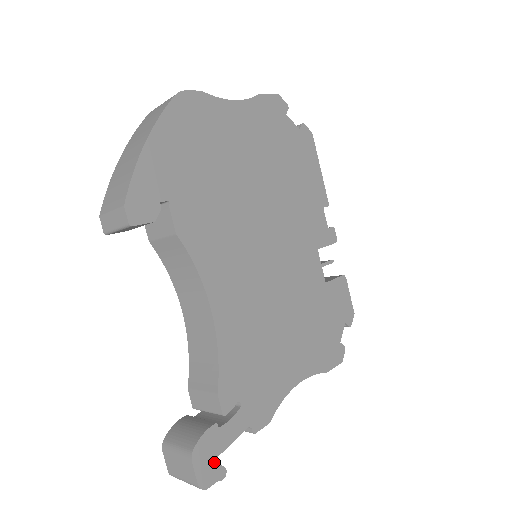
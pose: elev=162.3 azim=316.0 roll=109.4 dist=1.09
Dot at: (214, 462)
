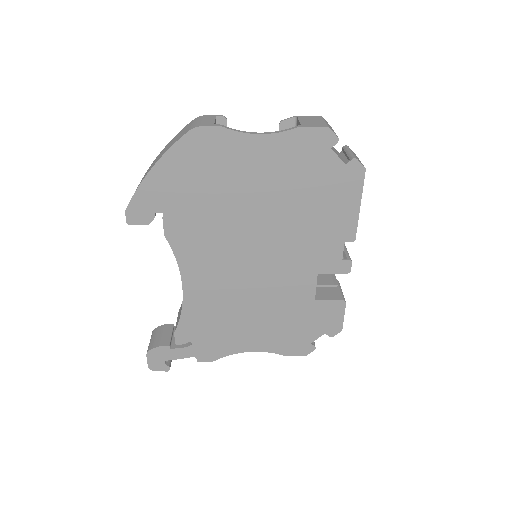
Dot at: (162, 362)
